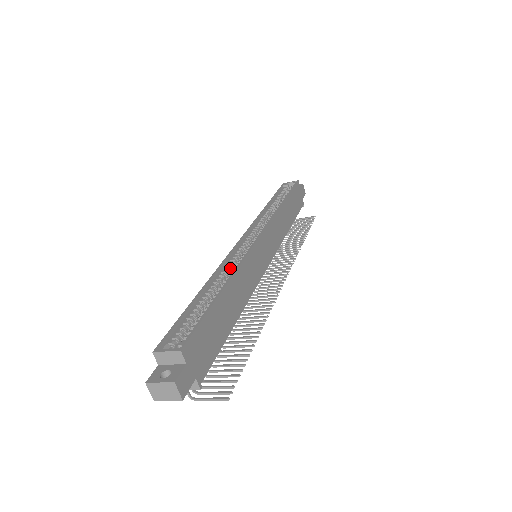
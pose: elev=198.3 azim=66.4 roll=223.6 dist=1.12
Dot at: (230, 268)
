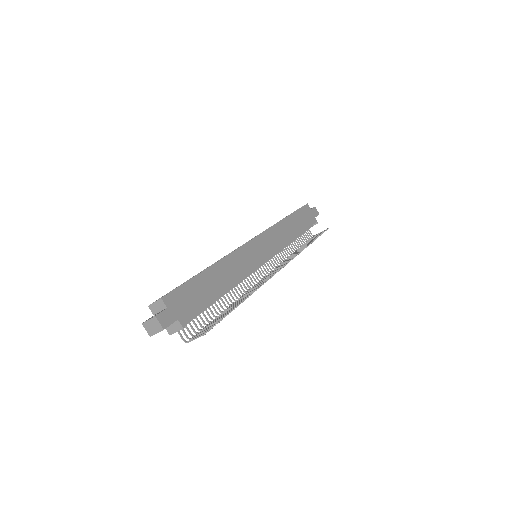
Dot at: occluded
